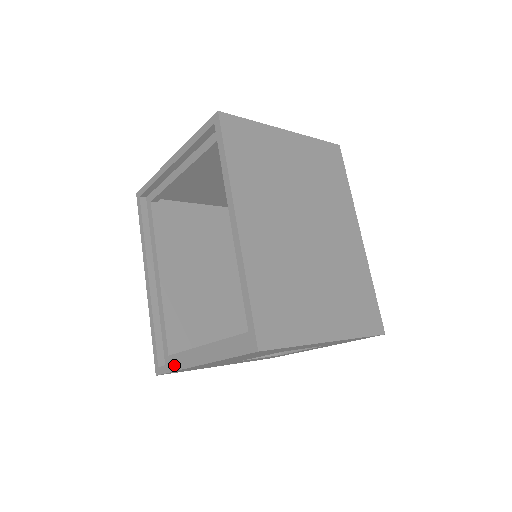
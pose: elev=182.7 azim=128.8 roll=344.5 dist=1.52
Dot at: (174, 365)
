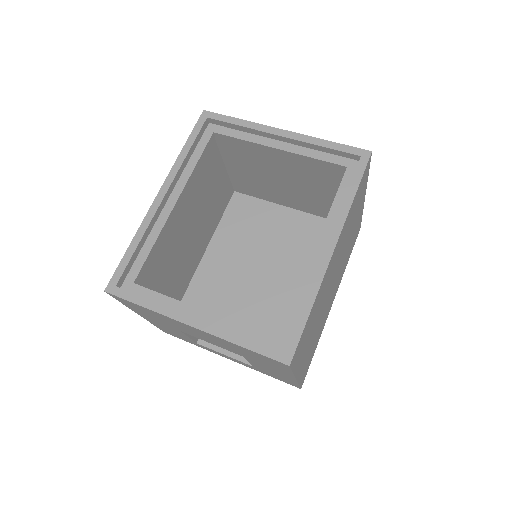
Dot at: (148, 301)
